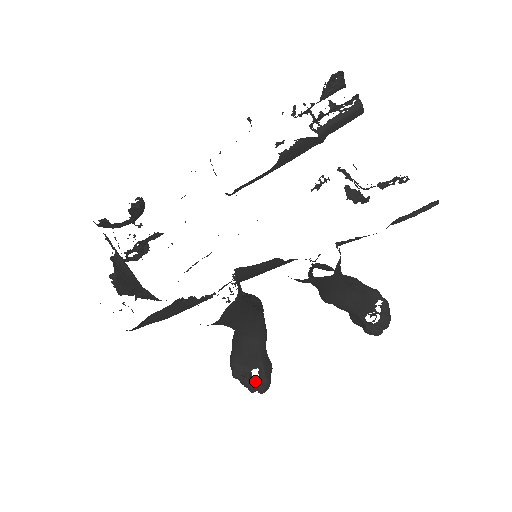
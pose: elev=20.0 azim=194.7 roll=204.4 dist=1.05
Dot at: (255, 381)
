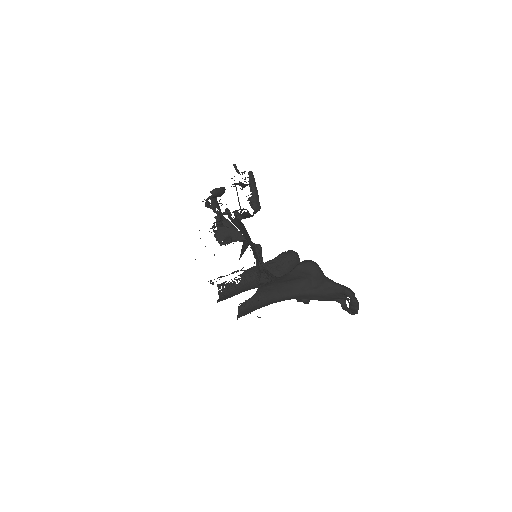
Dot at: occluded
